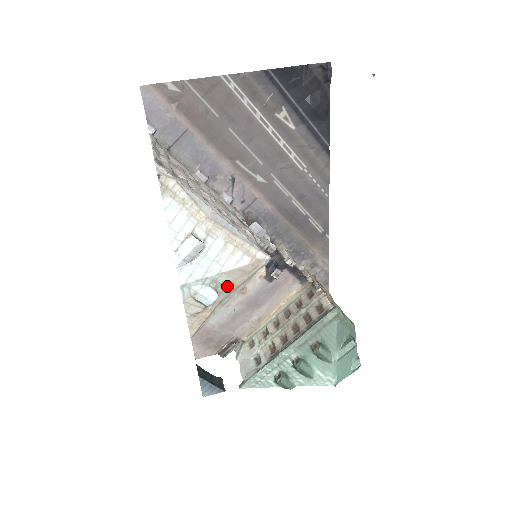
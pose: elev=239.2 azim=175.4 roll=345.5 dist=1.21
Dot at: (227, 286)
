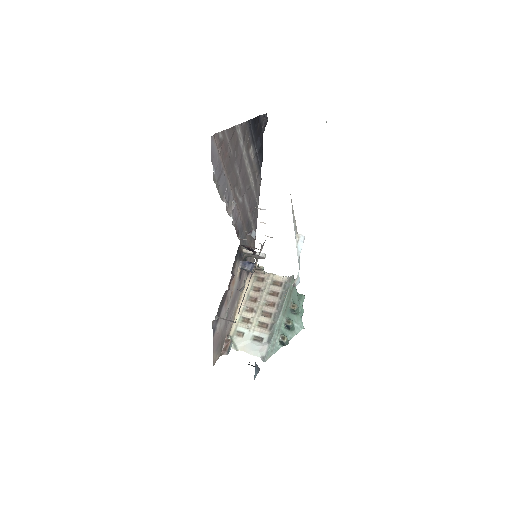
Dot at: occluded
